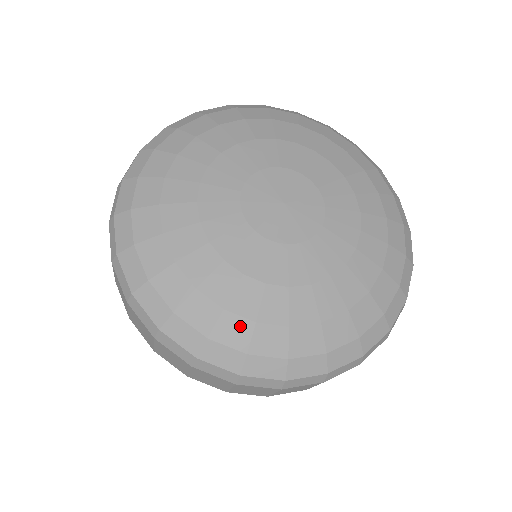
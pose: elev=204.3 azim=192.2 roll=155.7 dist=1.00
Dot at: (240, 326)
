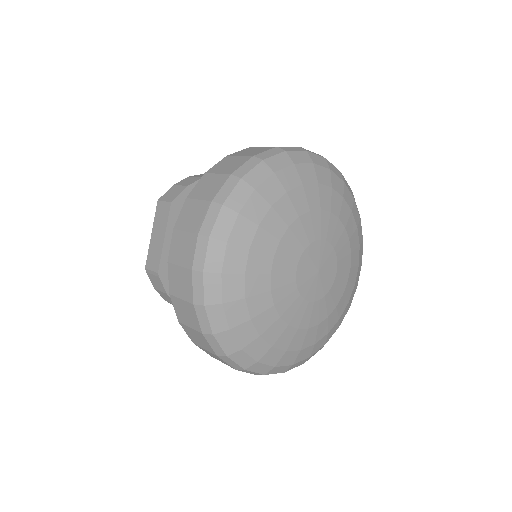
Dot at: (251, 333)
